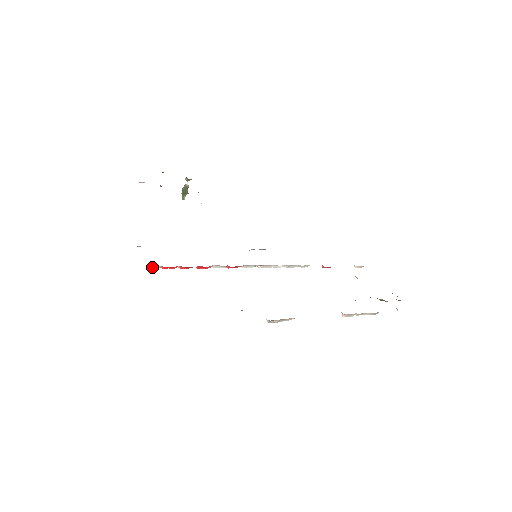
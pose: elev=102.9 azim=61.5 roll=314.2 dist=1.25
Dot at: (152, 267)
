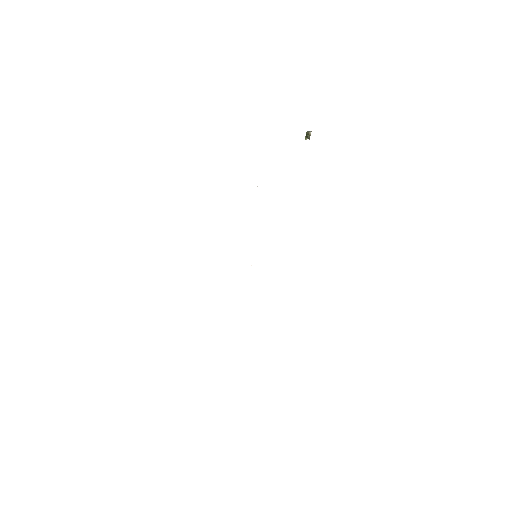
Dot at: occluded
